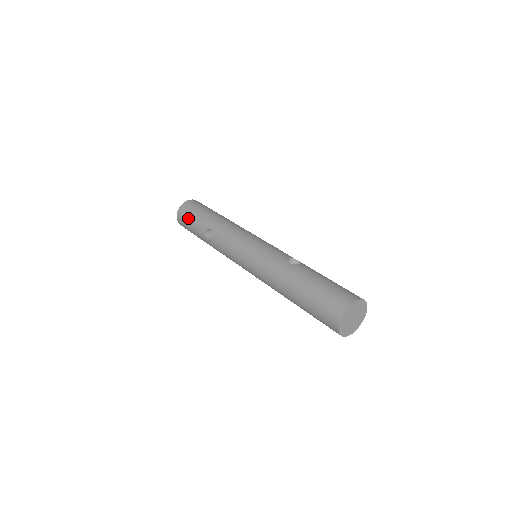
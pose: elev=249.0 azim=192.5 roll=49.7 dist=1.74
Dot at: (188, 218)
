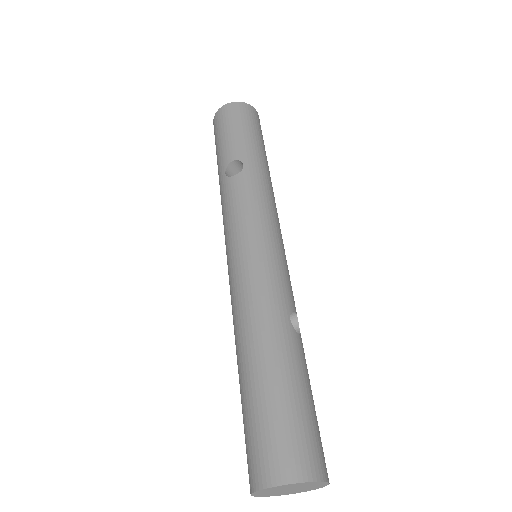
Dot at: (232, 123)
